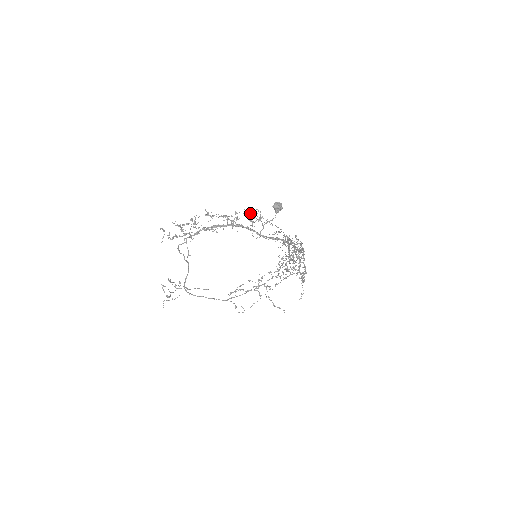
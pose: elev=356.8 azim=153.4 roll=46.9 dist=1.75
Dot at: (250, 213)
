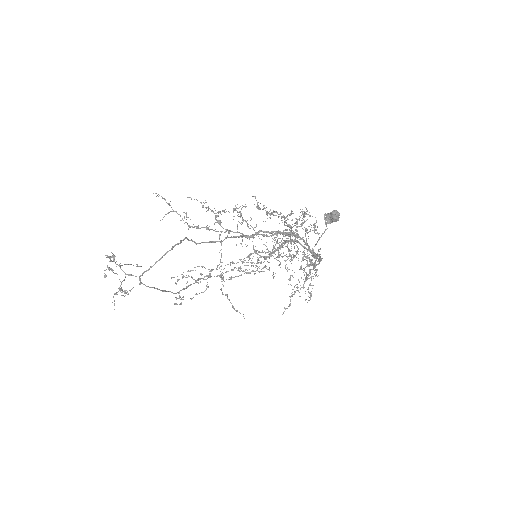
Dot at: occluded
